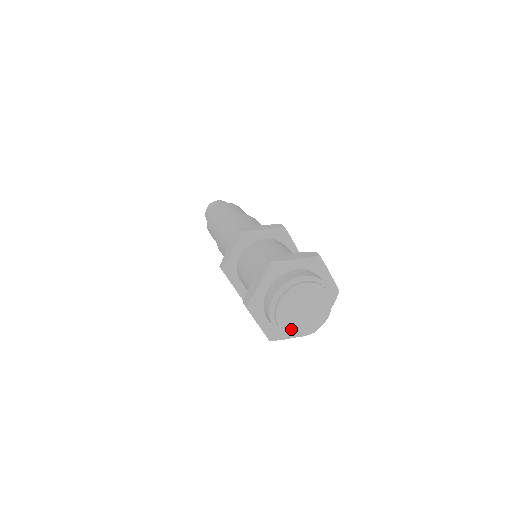
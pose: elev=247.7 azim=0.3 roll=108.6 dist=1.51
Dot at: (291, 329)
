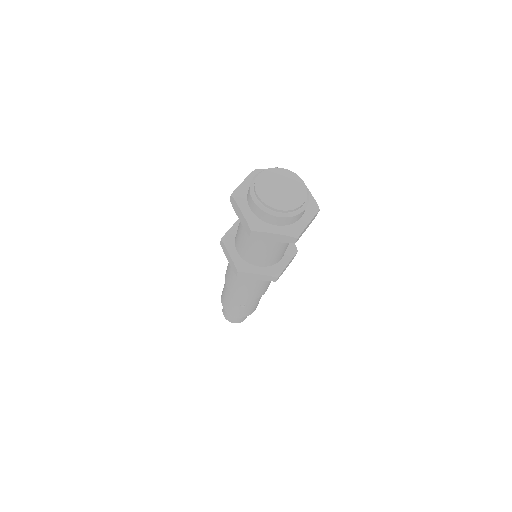
Dot at: (269, 200)
